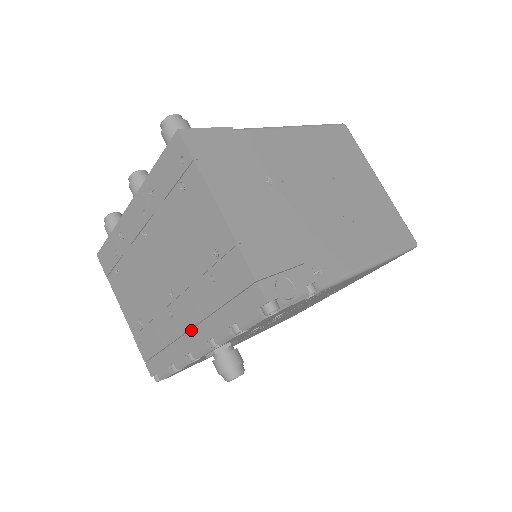
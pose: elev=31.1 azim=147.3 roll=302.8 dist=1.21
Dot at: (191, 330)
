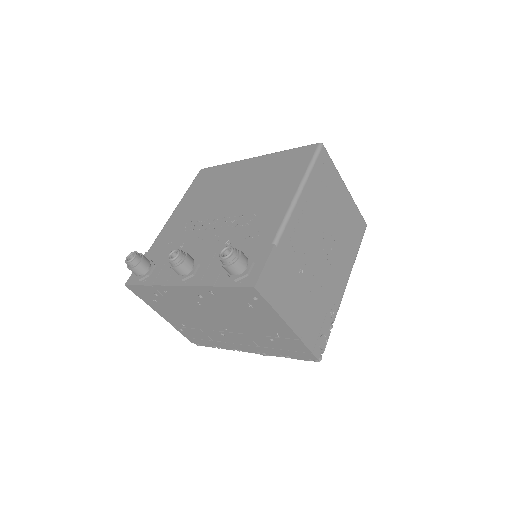
Dot at: (243, 345)
